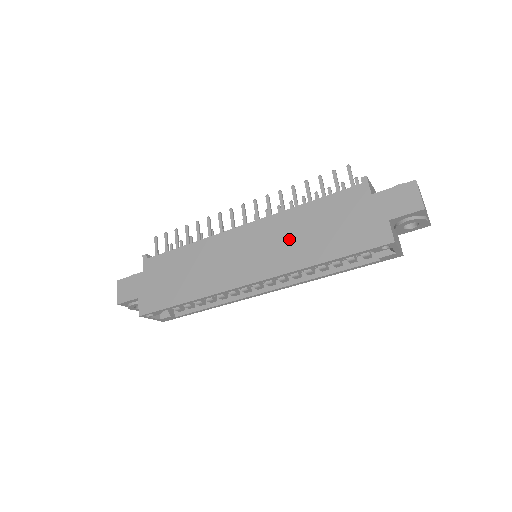
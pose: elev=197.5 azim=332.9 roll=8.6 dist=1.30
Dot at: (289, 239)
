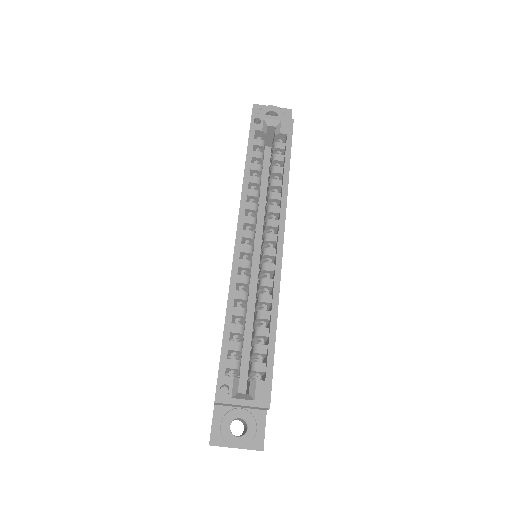
Dot at: occluded
